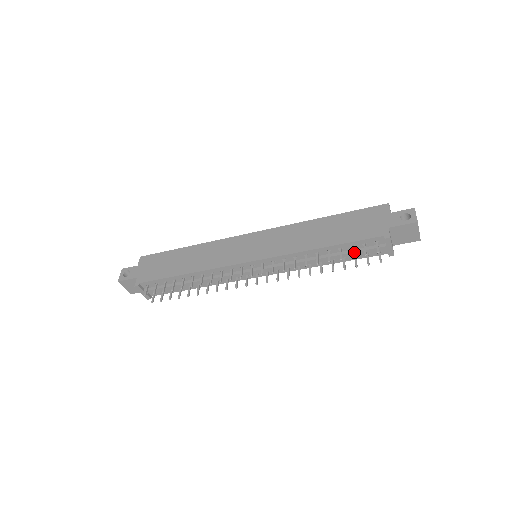
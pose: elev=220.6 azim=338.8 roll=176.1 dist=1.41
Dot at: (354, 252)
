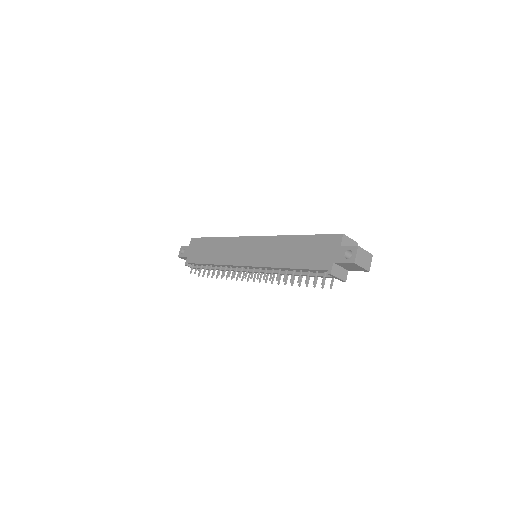
Dot at: (311, 275)
